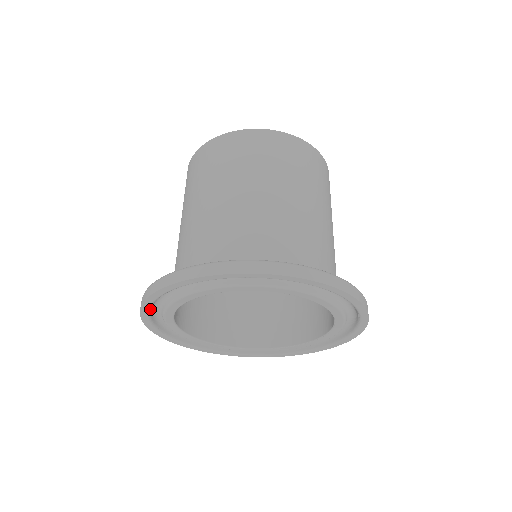
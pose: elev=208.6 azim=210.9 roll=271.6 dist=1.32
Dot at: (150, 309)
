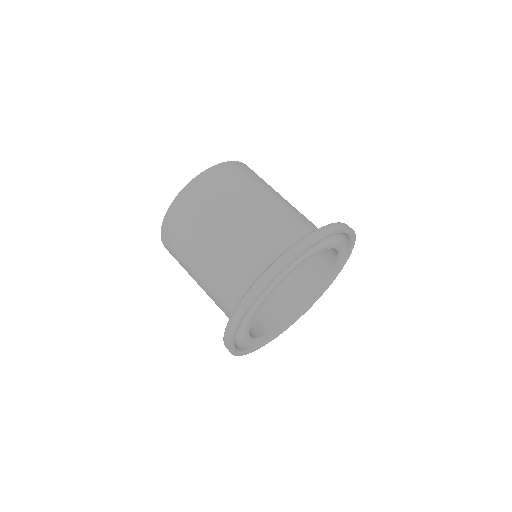
Dot at: (257, 346)
